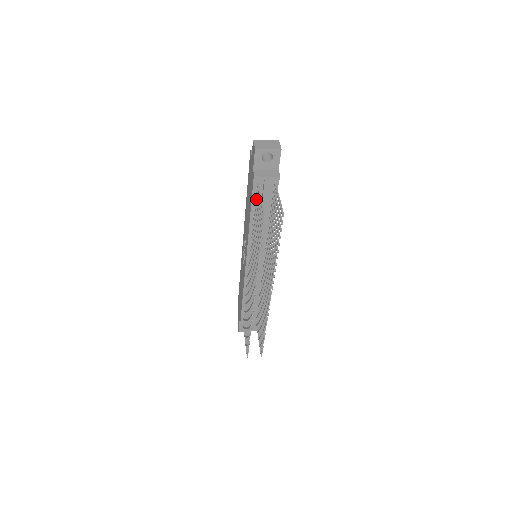
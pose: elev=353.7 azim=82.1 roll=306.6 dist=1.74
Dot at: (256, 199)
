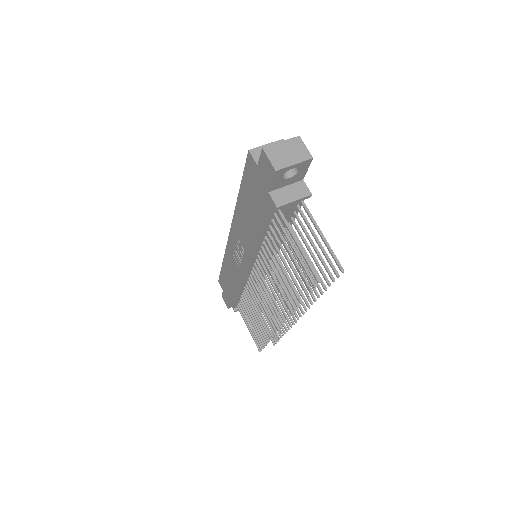
Dot at: (275, 227)
